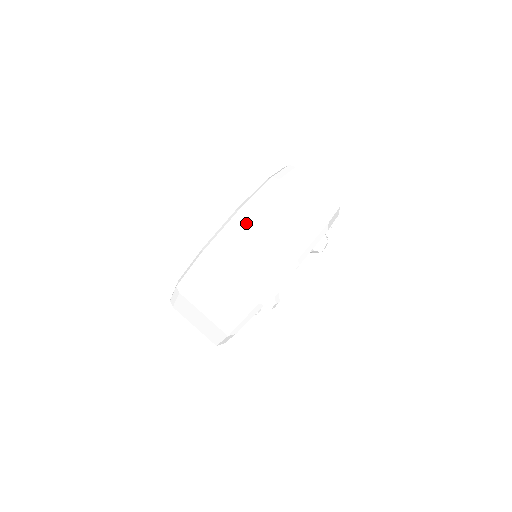
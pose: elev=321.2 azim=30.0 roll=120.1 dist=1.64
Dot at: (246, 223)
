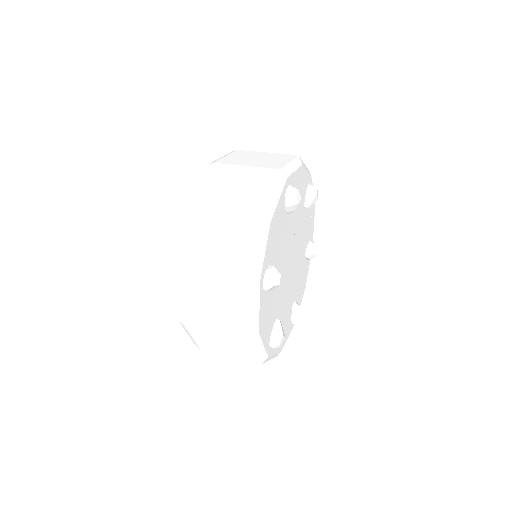
Dot at: (240, 152)
